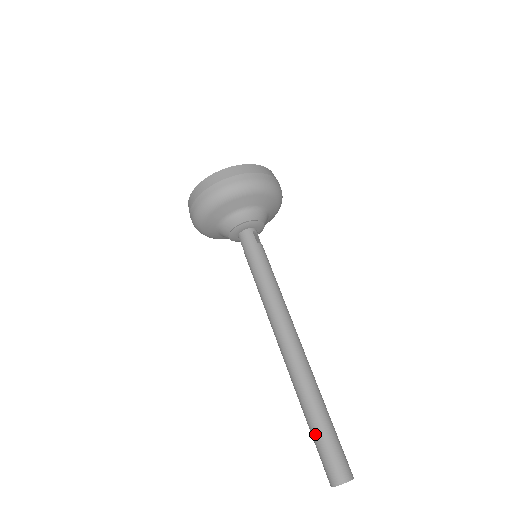
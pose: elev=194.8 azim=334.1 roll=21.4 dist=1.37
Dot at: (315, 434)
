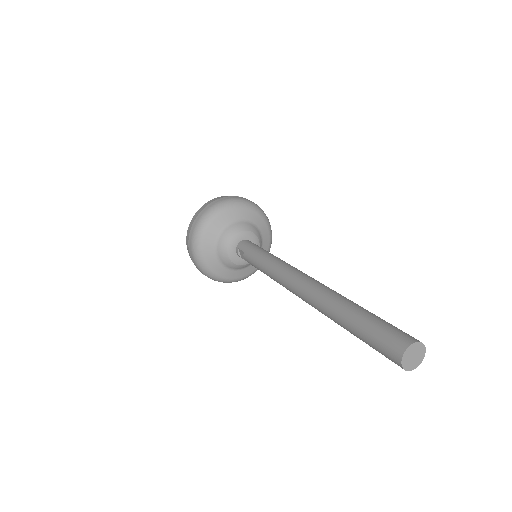
Dot at: (362, 320)
